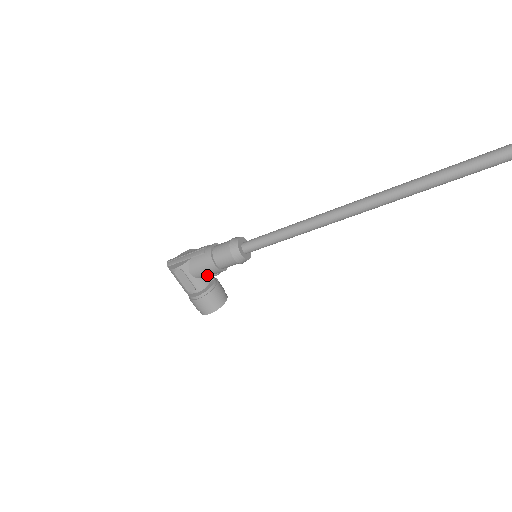
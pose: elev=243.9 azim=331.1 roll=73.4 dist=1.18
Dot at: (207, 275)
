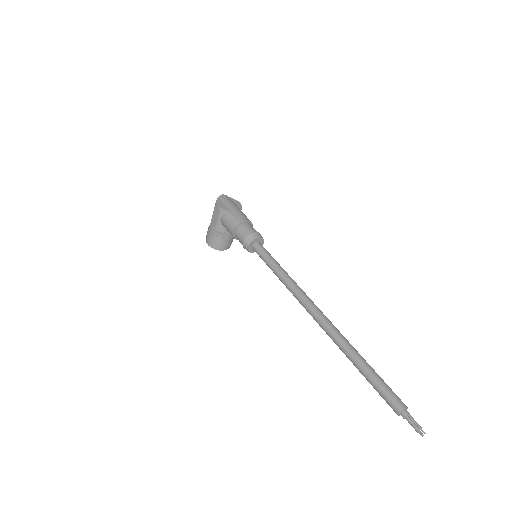
Dot at: (227, 229)
